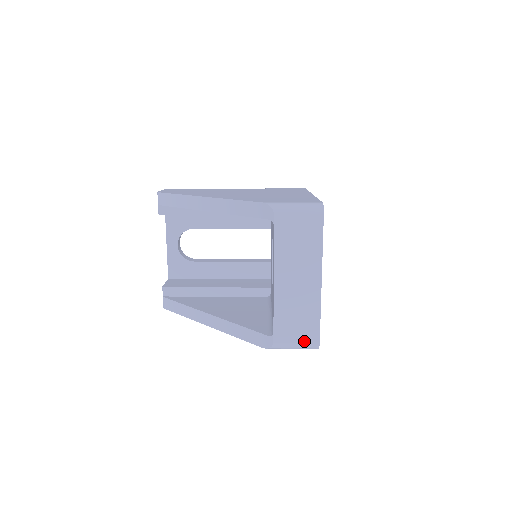
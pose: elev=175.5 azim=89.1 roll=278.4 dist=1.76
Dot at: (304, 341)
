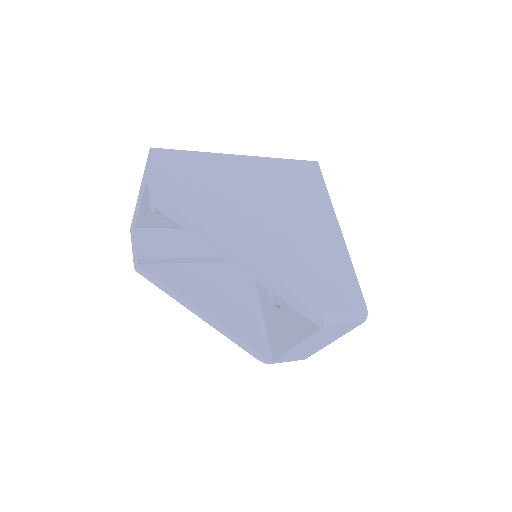
Dot at: occluded
